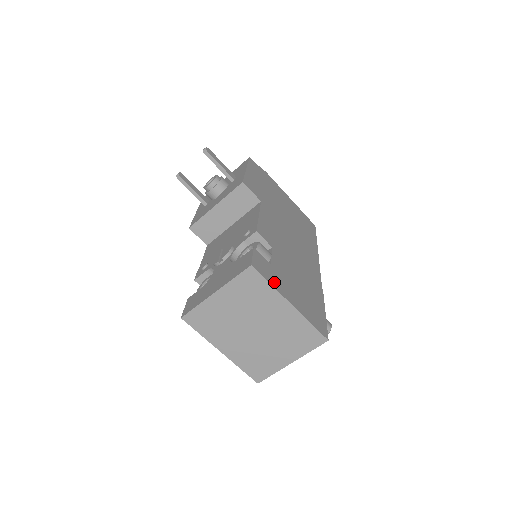
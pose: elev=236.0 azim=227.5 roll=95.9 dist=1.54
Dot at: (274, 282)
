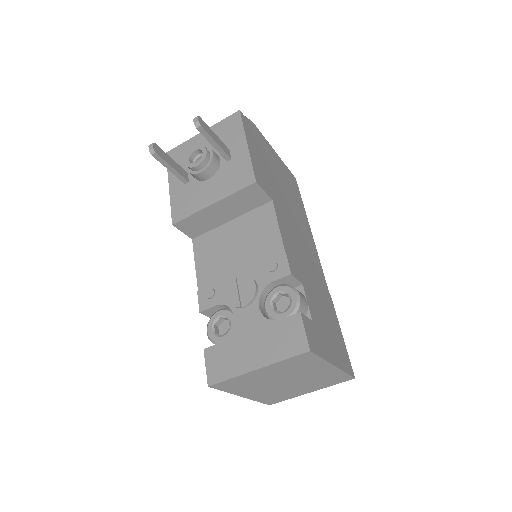
Dot at: (322, 350)
